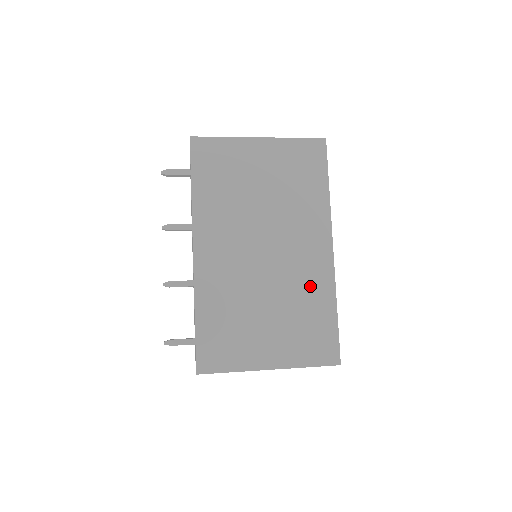
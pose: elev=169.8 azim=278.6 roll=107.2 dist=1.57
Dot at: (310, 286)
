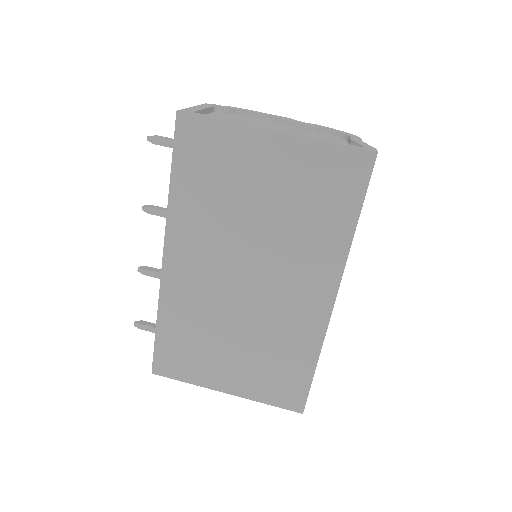
Dot at: (292, 333)
